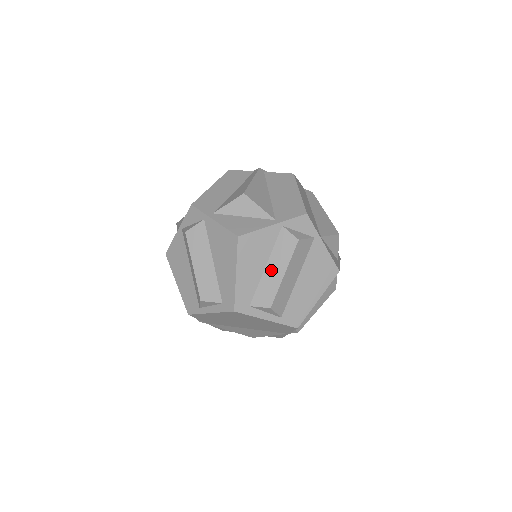
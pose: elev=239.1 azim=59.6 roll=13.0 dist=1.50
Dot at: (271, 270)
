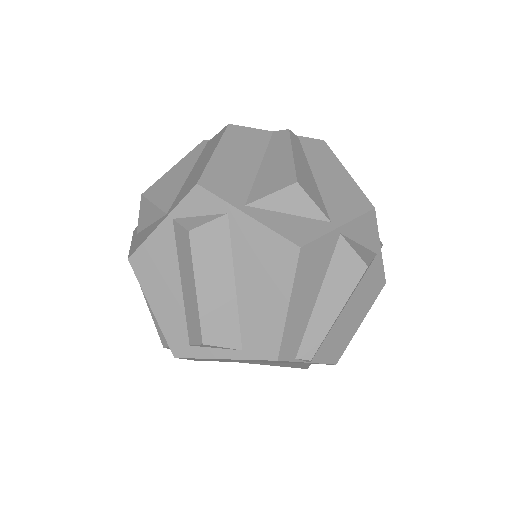
Dot at: (186, 288)
